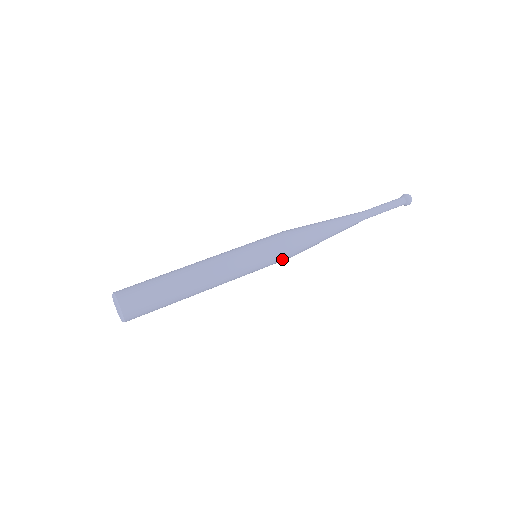
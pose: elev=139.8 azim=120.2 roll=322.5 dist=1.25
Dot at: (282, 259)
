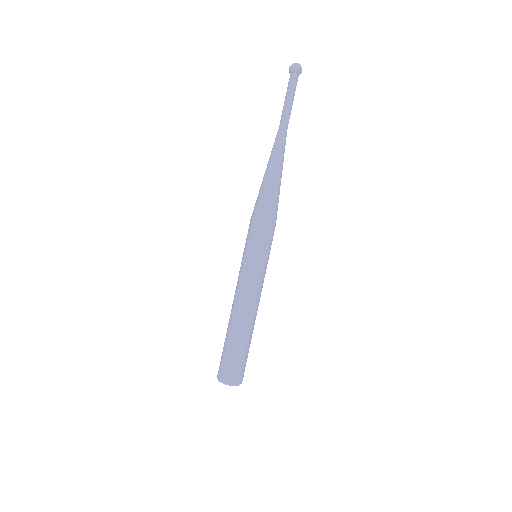
Dot at: (270, 237)
